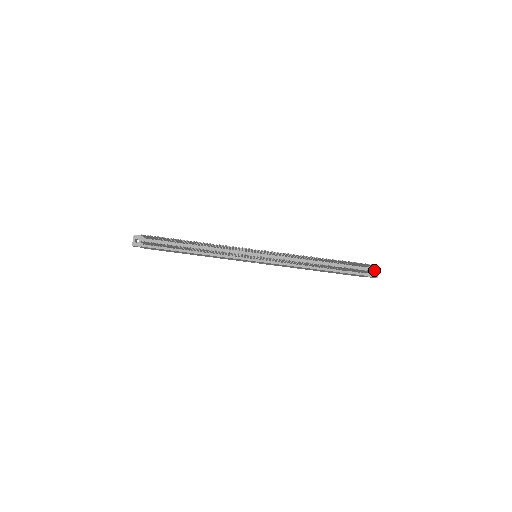
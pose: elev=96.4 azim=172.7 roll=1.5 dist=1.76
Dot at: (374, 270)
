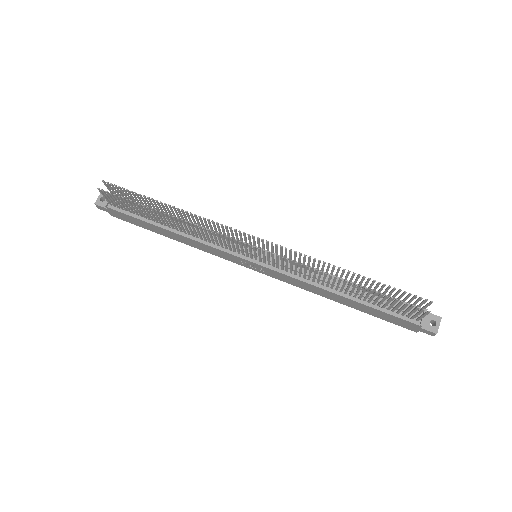
Dot at: (433, 322)
